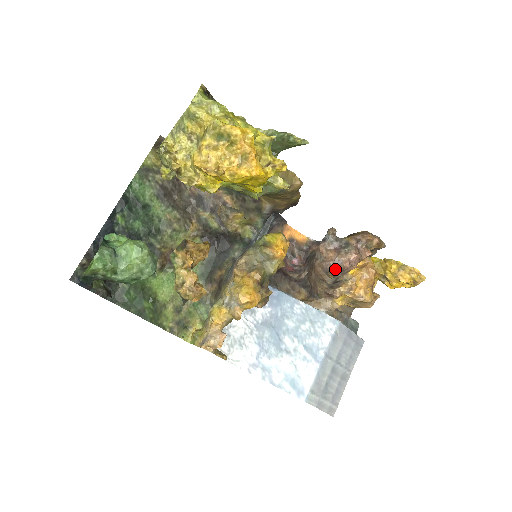
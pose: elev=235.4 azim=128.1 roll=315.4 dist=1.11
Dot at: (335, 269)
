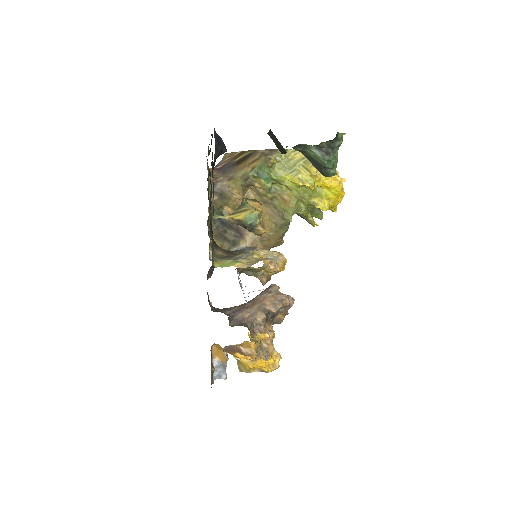
Dot at: (289, 300)
